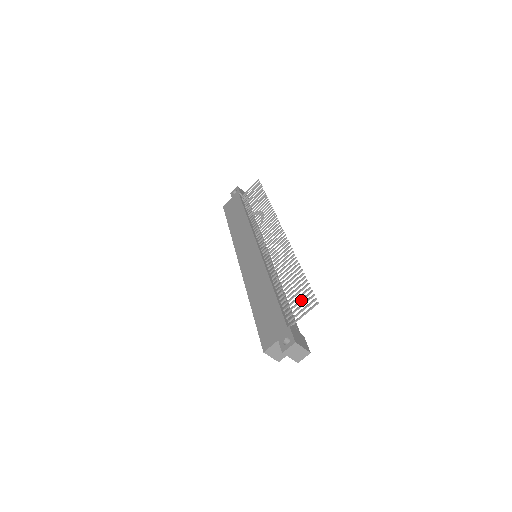
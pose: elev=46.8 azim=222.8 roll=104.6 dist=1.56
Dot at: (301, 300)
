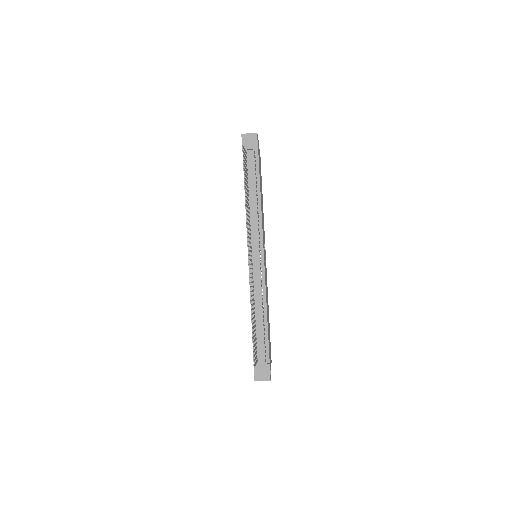
Dot at: occluded
